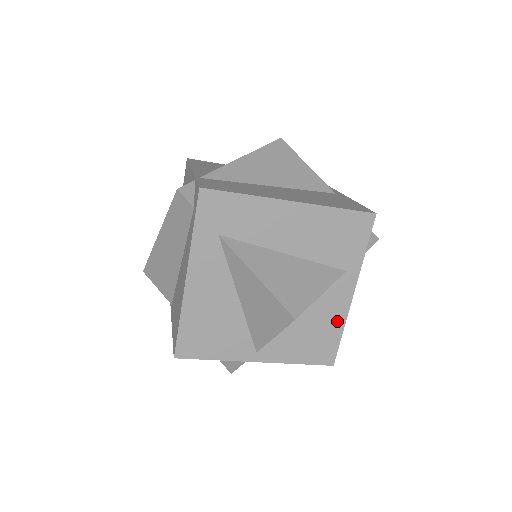
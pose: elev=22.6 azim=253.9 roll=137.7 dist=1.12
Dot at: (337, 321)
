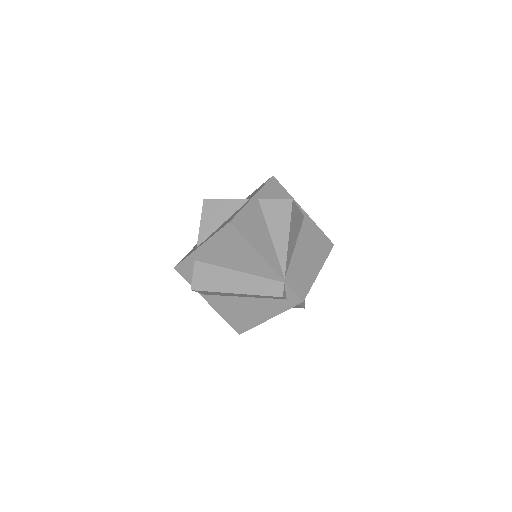
Dot at: occluded
